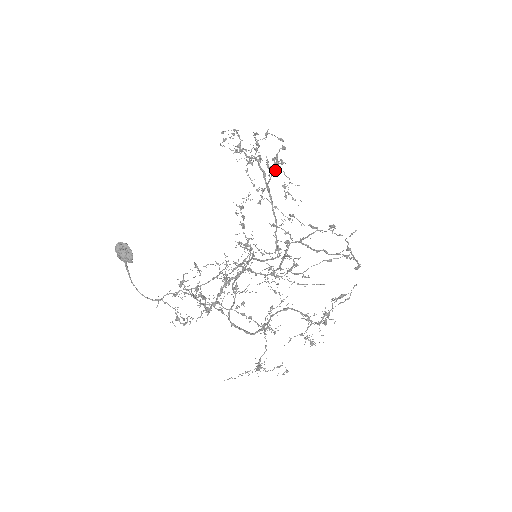
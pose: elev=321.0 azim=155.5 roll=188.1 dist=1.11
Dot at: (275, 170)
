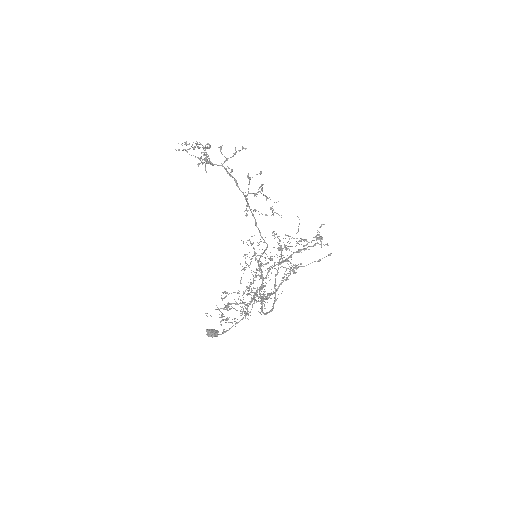
Dot at: occluded
